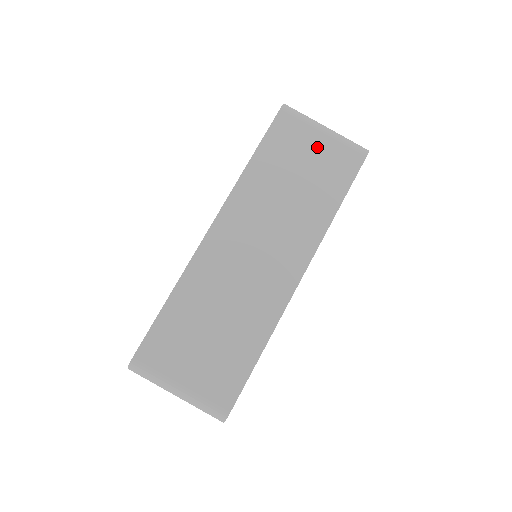
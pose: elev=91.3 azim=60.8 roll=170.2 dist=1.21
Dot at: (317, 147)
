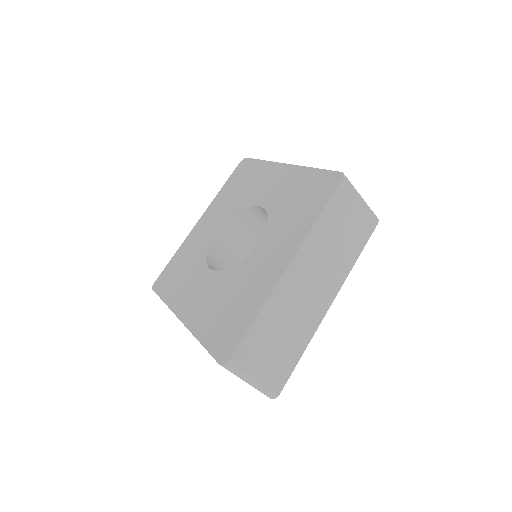
Dot at: (356, 212)
